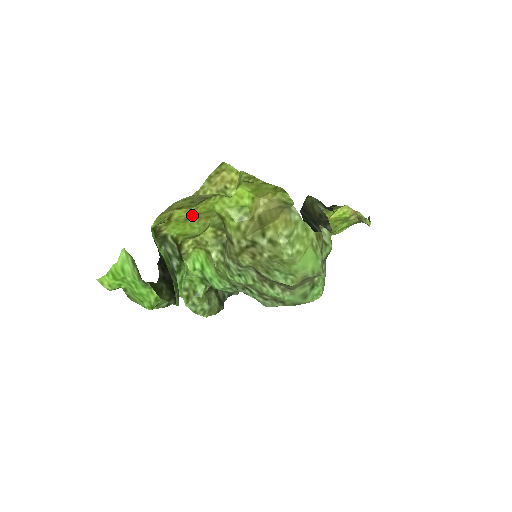
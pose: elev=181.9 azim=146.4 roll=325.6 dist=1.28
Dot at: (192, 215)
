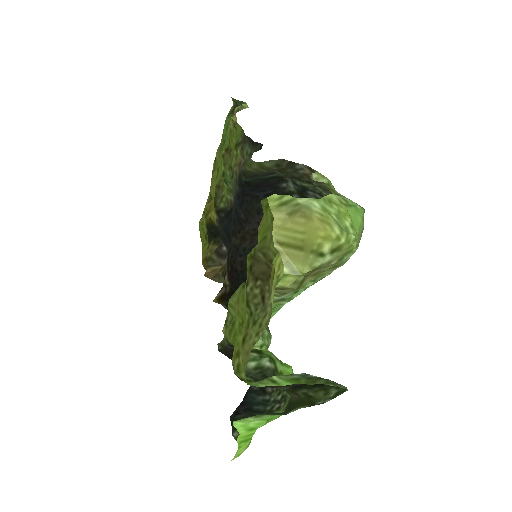
Dot at: (243, 324)
